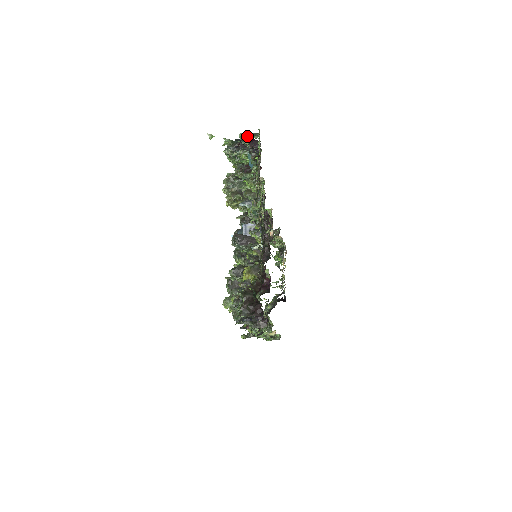
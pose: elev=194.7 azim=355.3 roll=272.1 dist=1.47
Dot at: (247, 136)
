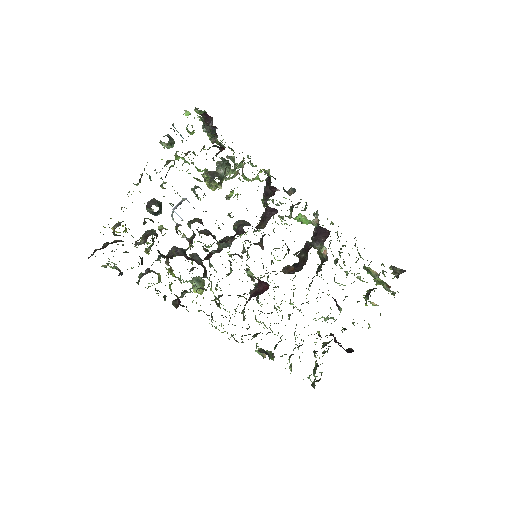
Dot at: occluded
